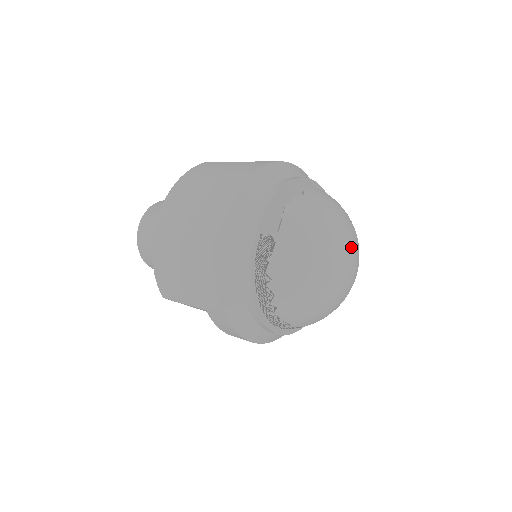
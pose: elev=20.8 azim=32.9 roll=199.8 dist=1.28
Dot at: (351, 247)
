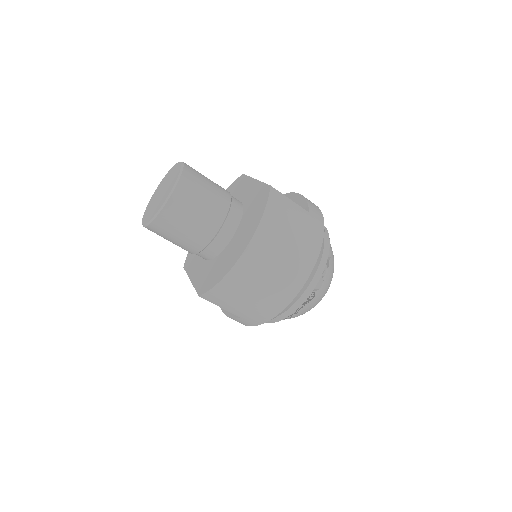
Dot at: occluded
